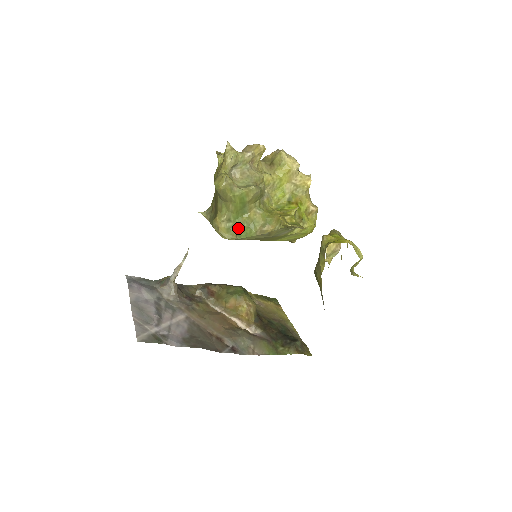
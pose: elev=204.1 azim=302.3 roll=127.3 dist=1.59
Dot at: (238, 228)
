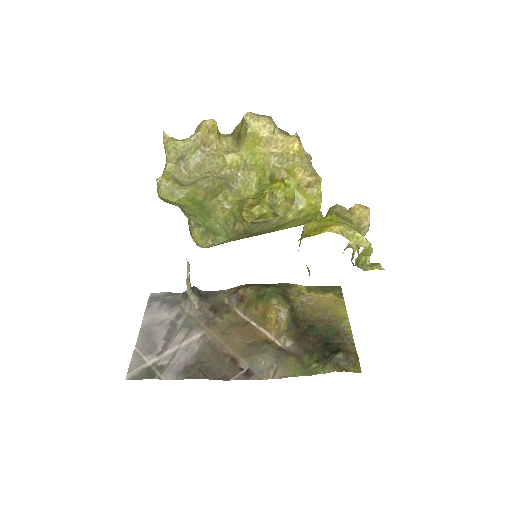
Dot at: (211, 232)
